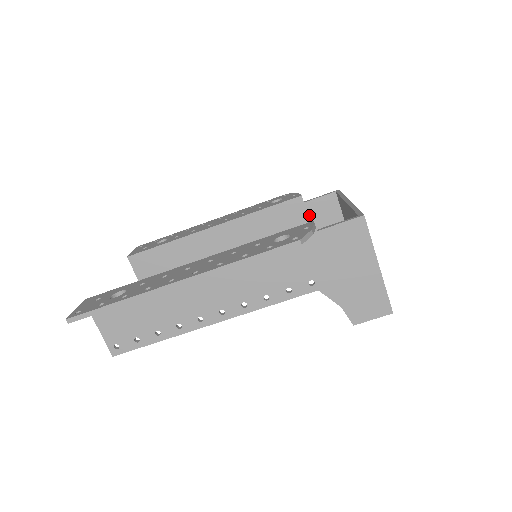
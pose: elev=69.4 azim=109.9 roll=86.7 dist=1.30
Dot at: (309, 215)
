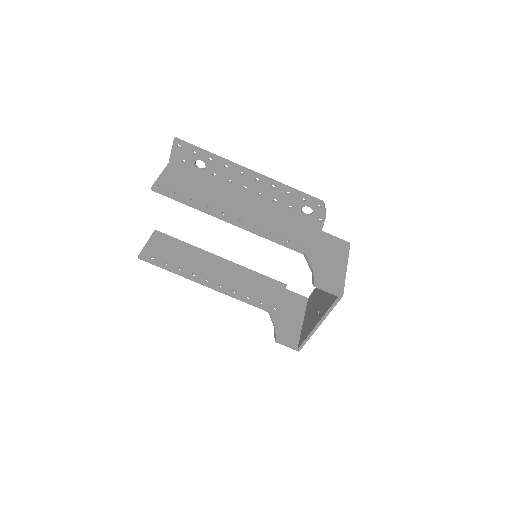
Dot at: (284, 297)
